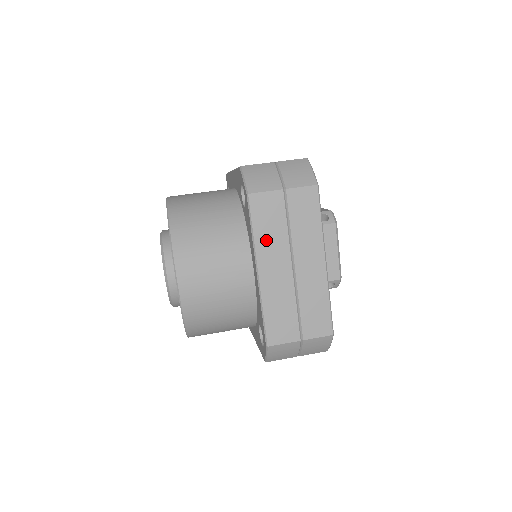
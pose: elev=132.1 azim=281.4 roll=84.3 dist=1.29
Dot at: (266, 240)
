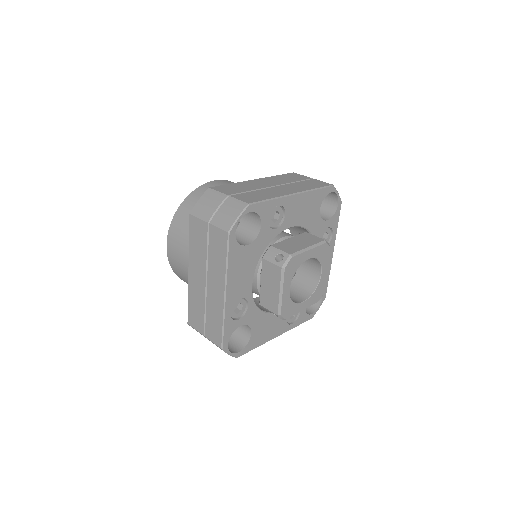
Dot at: (195, 253)
